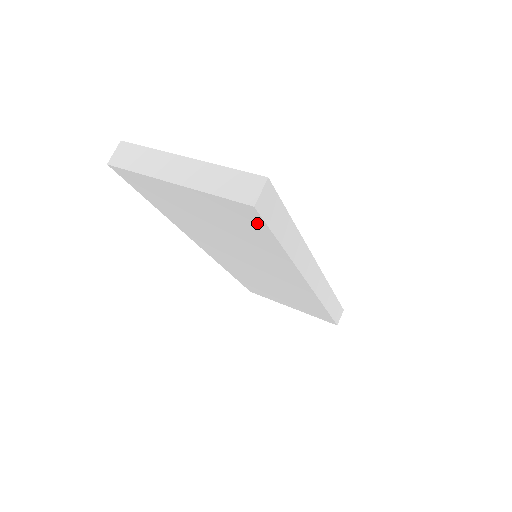
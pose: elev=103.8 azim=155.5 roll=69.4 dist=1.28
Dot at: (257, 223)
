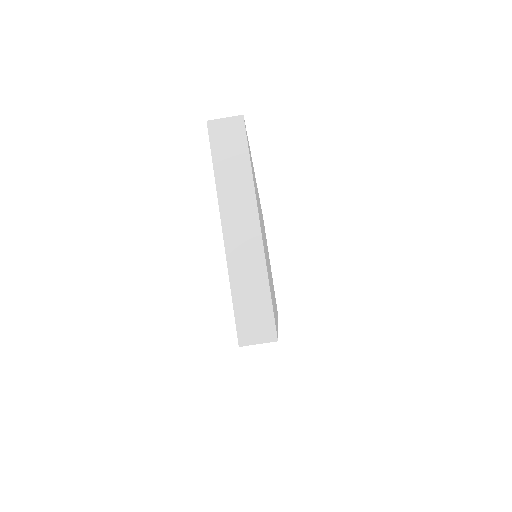
Dot at: occluded
